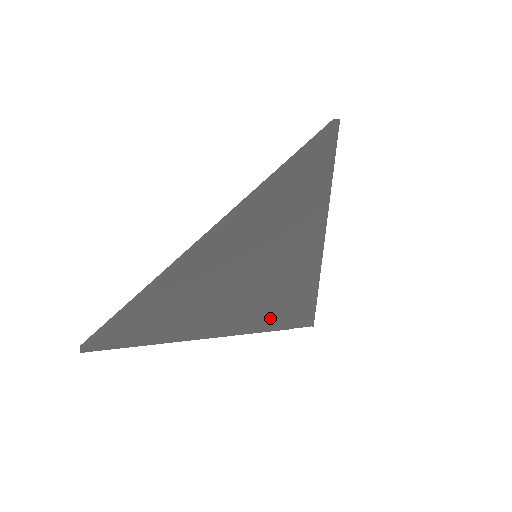
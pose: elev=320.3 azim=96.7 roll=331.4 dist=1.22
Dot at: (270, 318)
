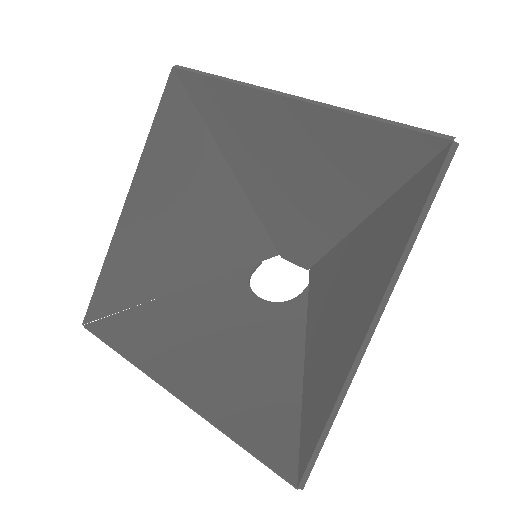
Dot at: occluded
